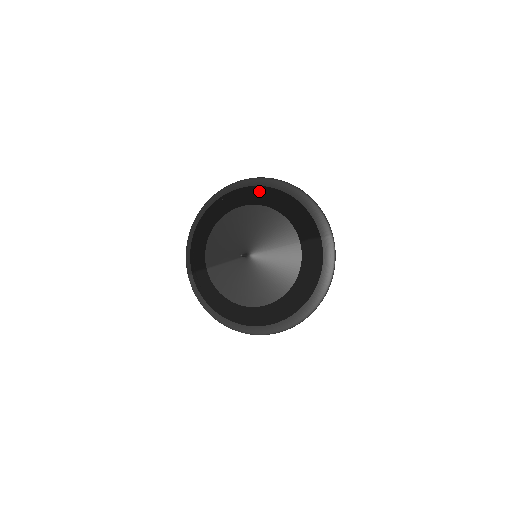
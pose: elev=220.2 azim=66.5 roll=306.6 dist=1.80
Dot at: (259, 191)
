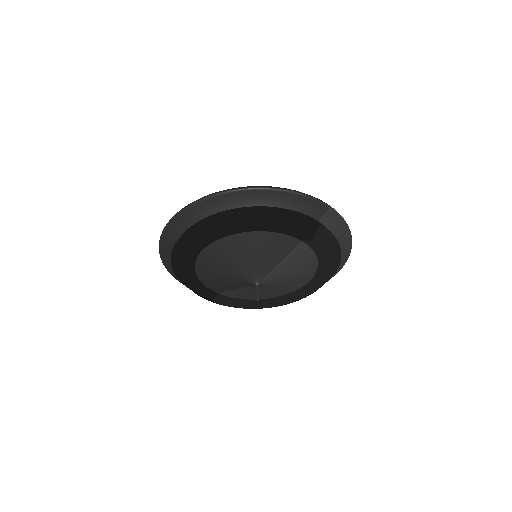
Dot at: (218, 226)
